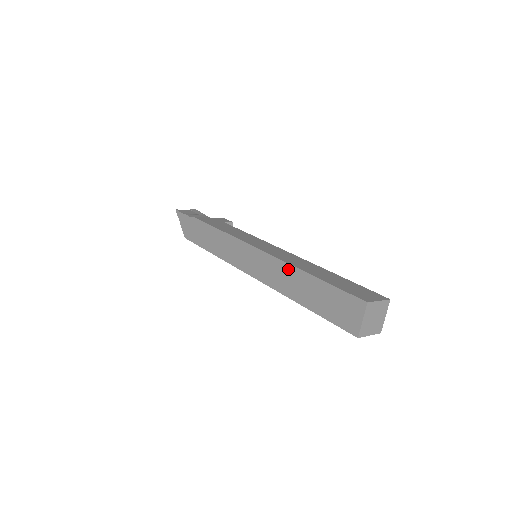
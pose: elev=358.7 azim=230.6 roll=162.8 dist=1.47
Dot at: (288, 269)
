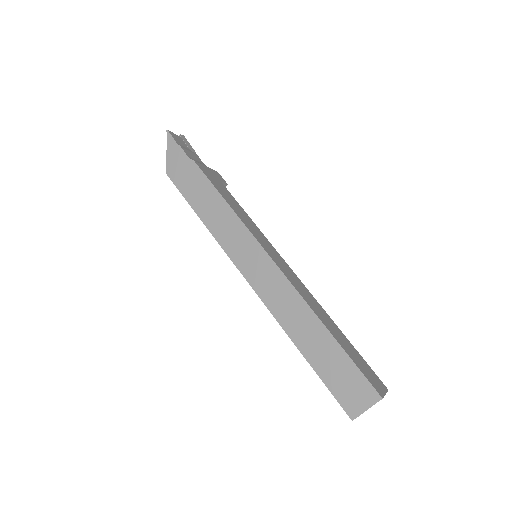
Dot at: (303, 308)
